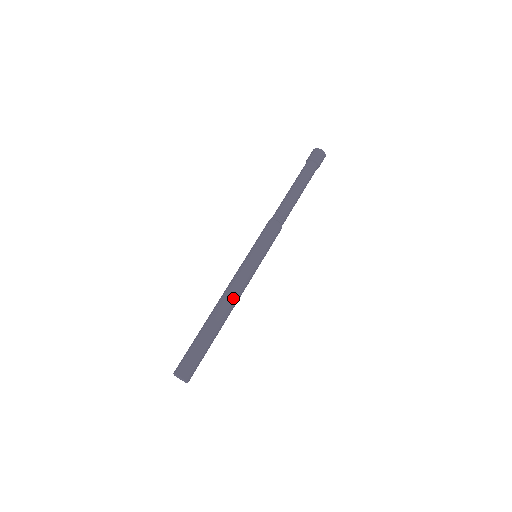
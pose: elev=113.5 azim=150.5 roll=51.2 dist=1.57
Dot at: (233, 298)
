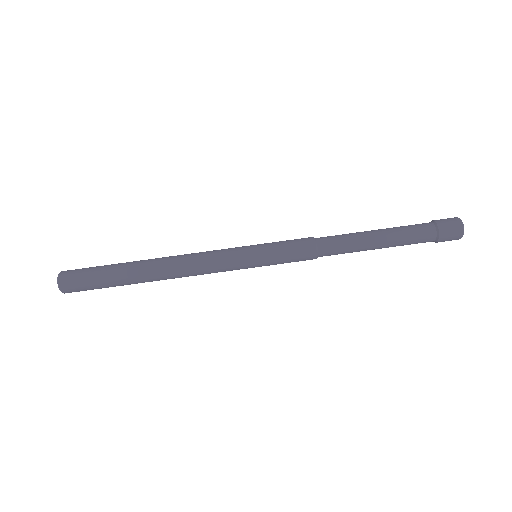
Dot at: (182, 263)
